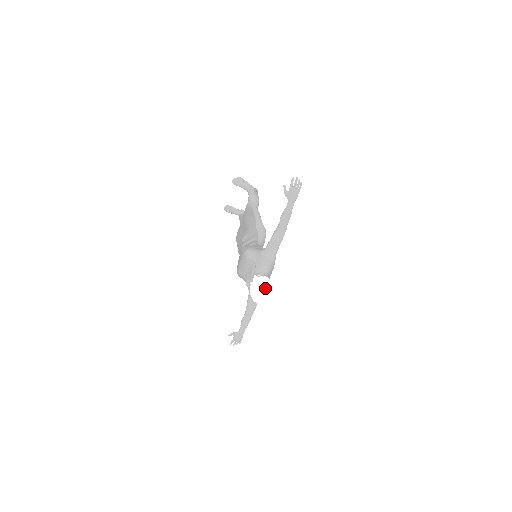
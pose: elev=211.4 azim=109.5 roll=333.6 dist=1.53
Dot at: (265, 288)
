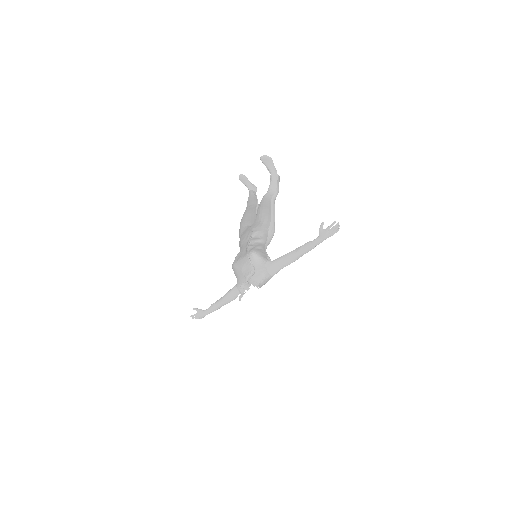
Dot at: (257, 304)
